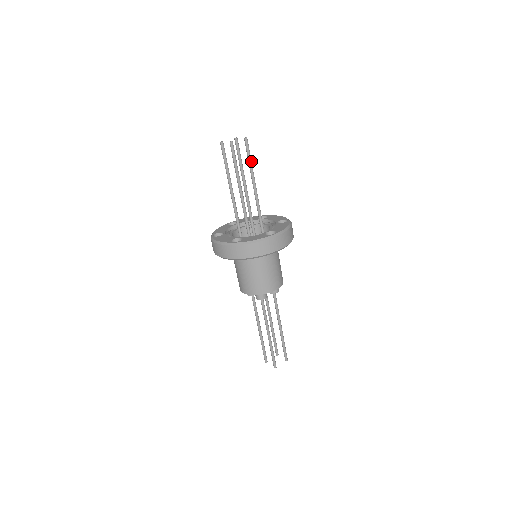
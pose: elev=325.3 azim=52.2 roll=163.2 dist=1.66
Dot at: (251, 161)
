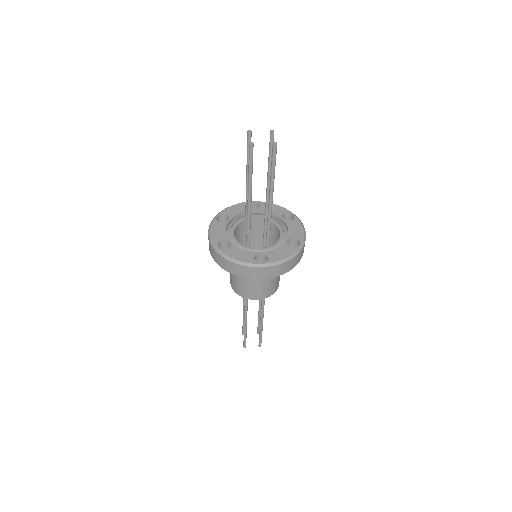
Dot at: (274, 170)
